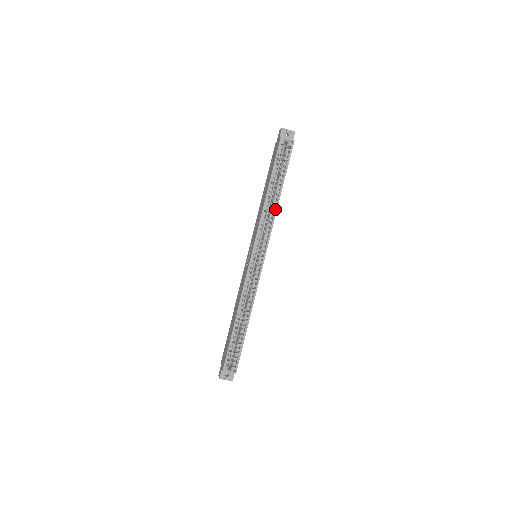
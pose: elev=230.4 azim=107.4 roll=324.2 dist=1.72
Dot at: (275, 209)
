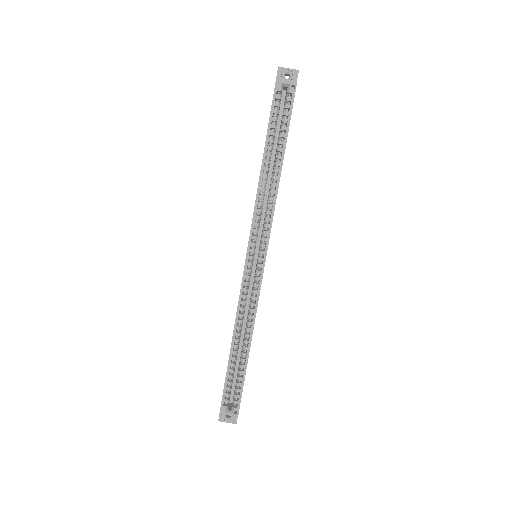
Dot at: (275, 189)
